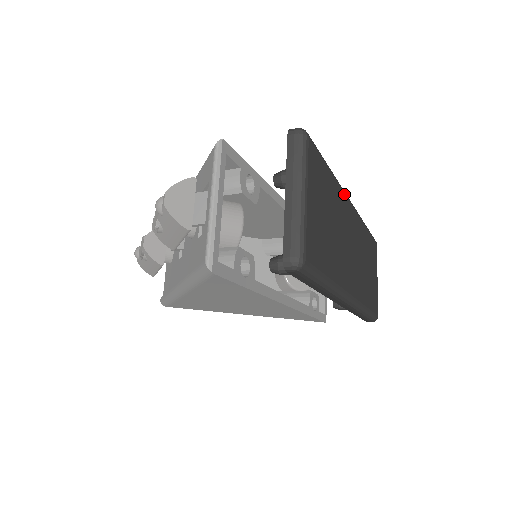
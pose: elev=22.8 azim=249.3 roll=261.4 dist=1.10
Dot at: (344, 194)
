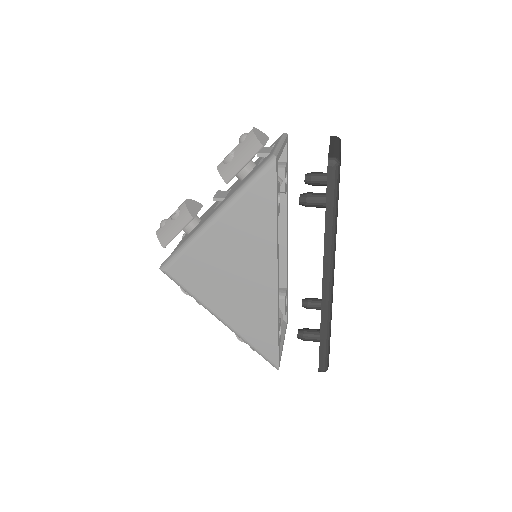
Dot at: occluded
